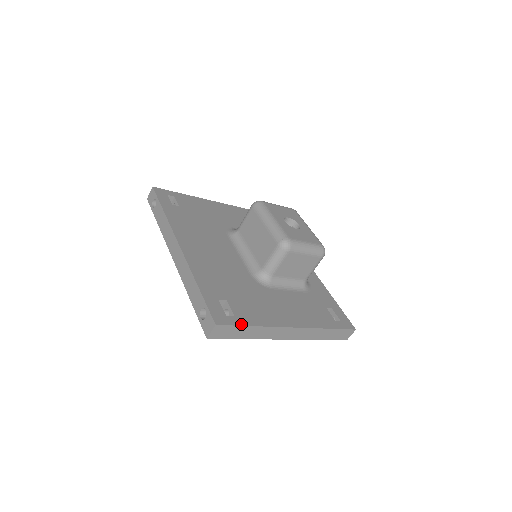
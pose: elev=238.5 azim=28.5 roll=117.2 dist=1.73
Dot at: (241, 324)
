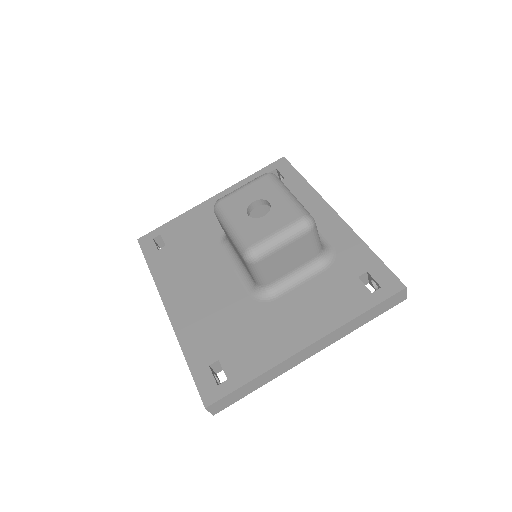
Dot at: (235, 388)
